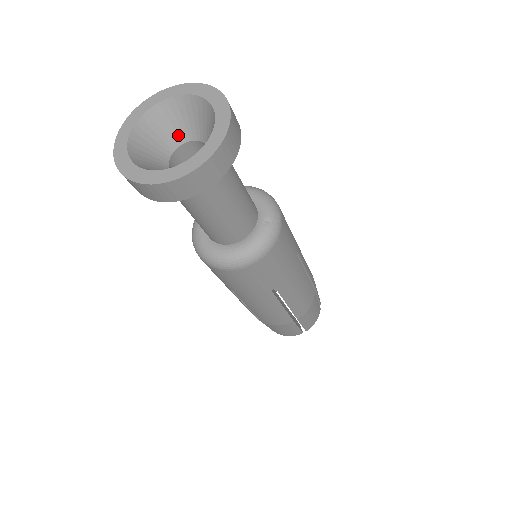
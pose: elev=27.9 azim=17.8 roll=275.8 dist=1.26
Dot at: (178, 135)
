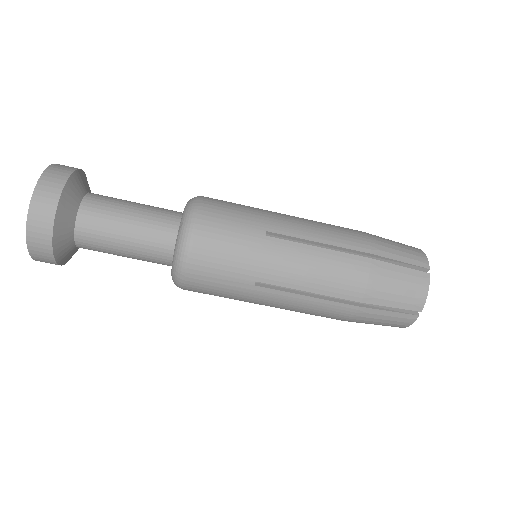
Dot at: occluded
